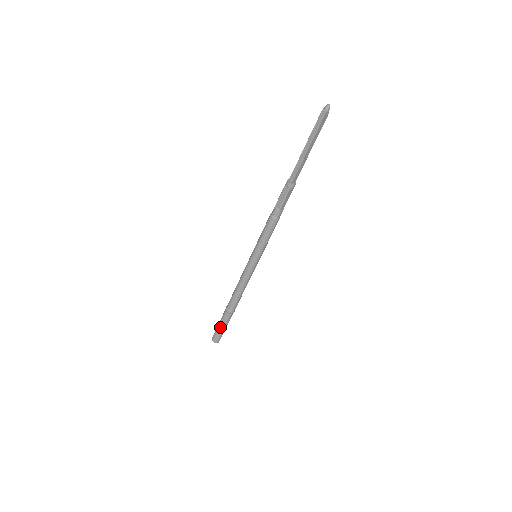
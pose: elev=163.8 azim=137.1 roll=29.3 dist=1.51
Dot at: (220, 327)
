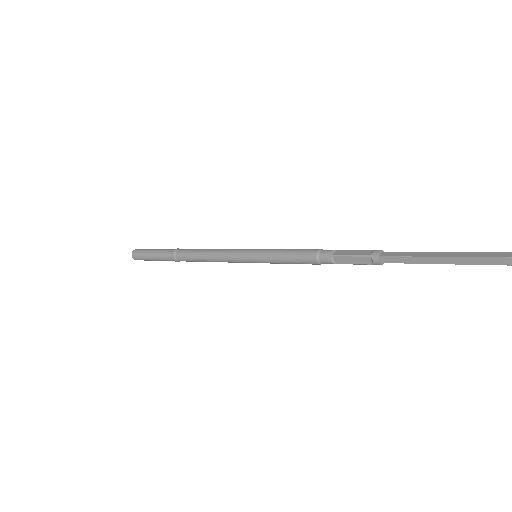
Dot at: (152, 259)
